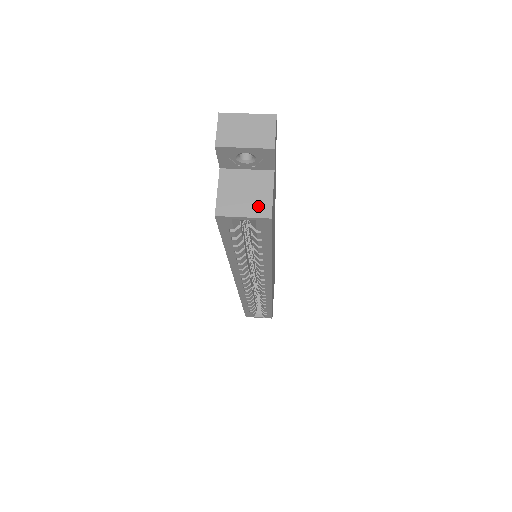
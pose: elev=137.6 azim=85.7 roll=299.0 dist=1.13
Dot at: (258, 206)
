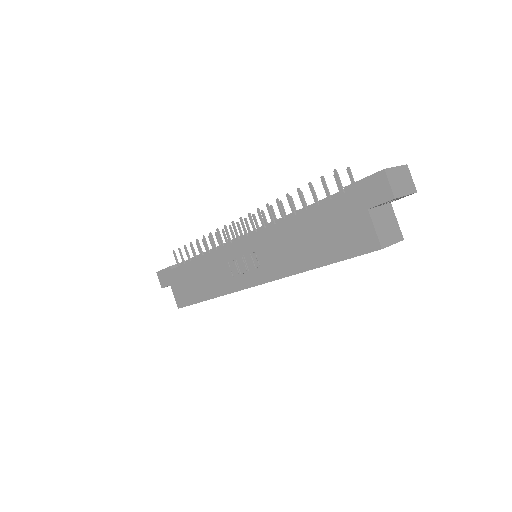
Dot at: (396, 233)
